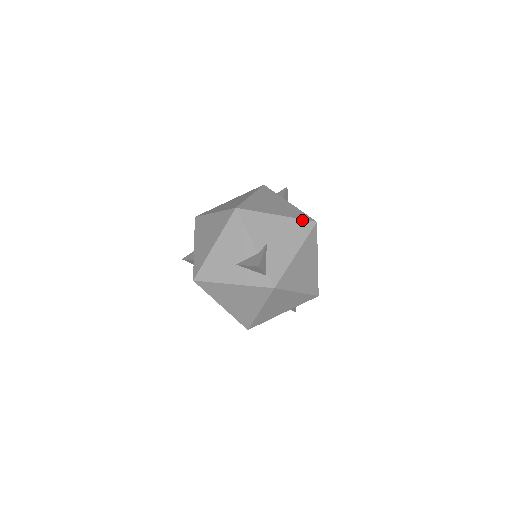
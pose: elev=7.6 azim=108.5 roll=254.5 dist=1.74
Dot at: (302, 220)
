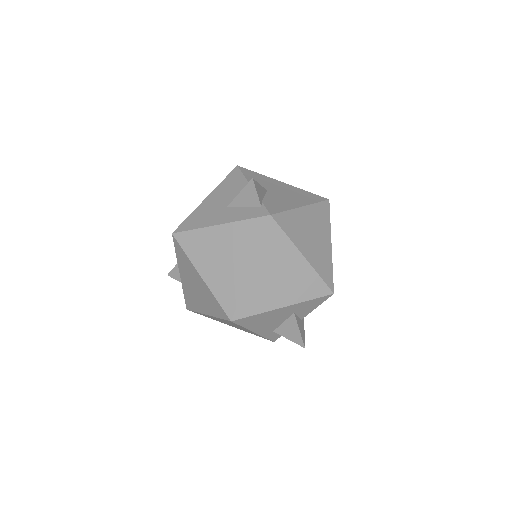
Dot at: (311, 193)
